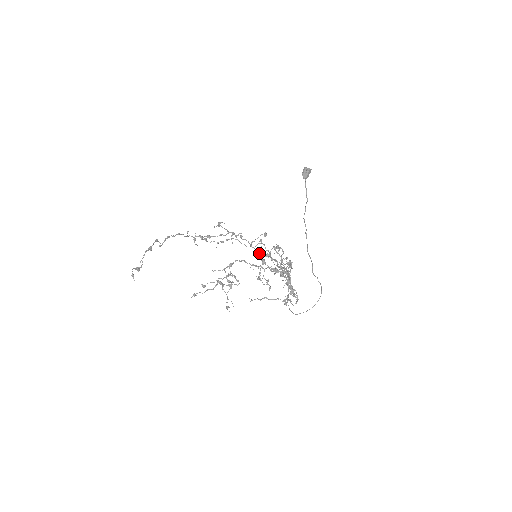
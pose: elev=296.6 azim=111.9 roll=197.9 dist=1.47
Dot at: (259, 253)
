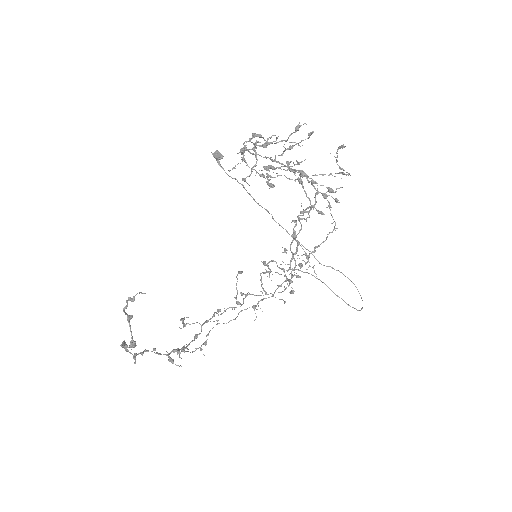
Dot at: (254, 306)
